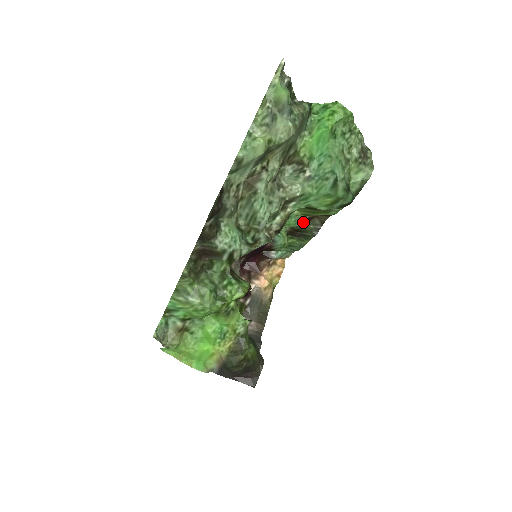
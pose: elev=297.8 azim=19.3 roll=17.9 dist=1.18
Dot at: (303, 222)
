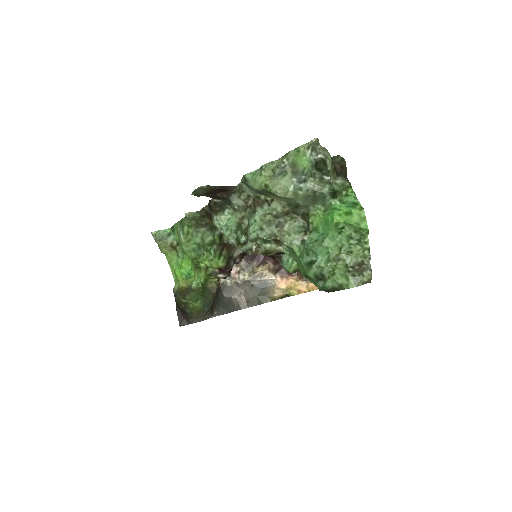
Dot at: occluded
